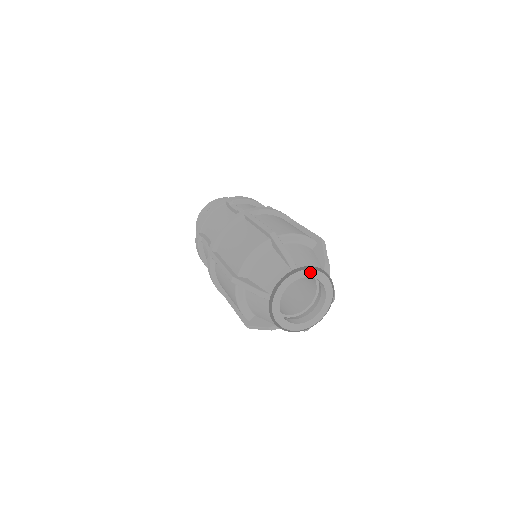
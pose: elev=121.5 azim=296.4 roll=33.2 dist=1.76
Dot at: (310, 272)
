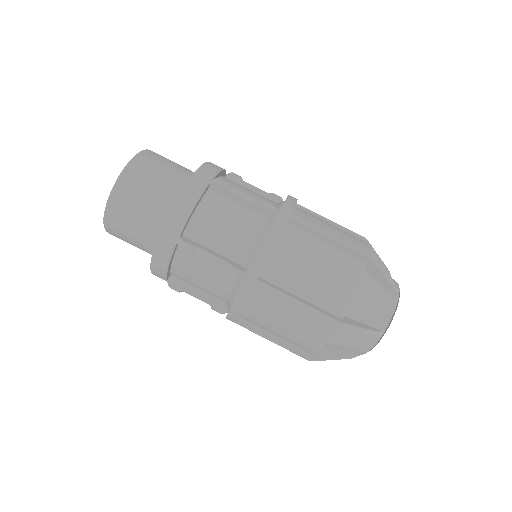
Dot at: occluded
